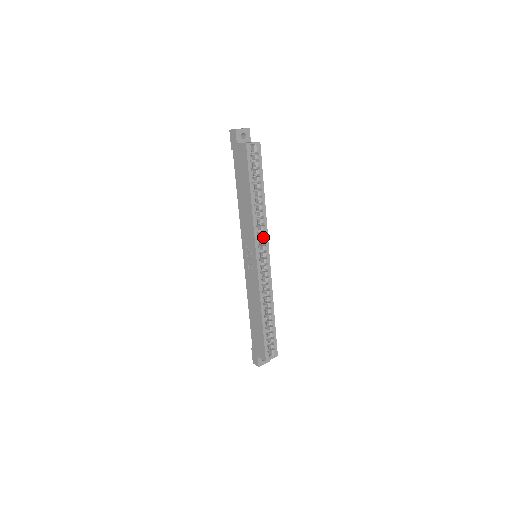
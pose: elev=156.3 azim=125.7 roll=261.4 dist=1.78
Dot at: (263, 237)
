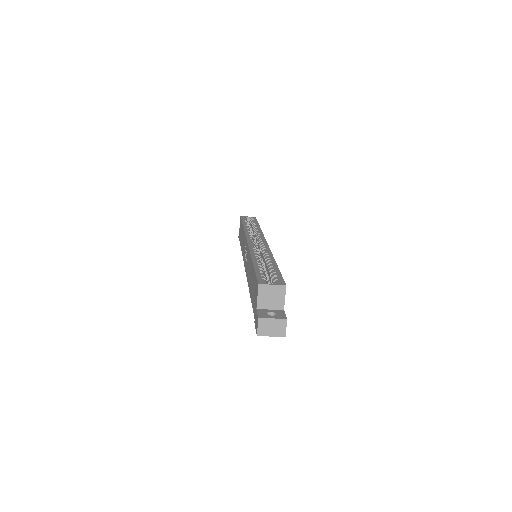
Dot at: occluded
